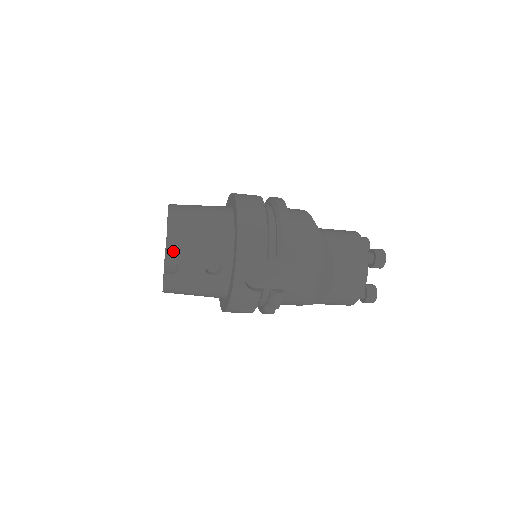
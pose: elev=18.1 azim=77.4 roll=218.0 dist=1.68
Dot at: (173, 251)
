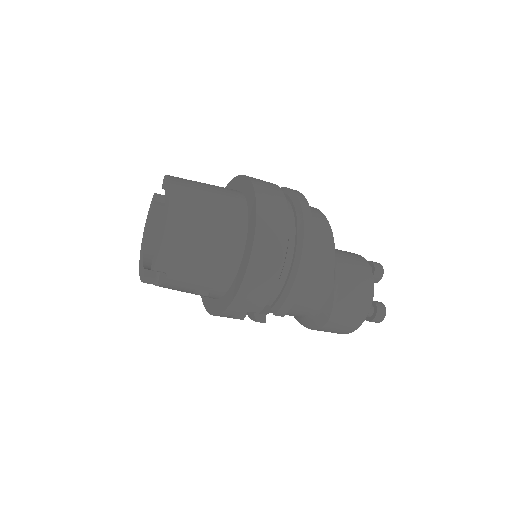
Dot at: (164, 204)
